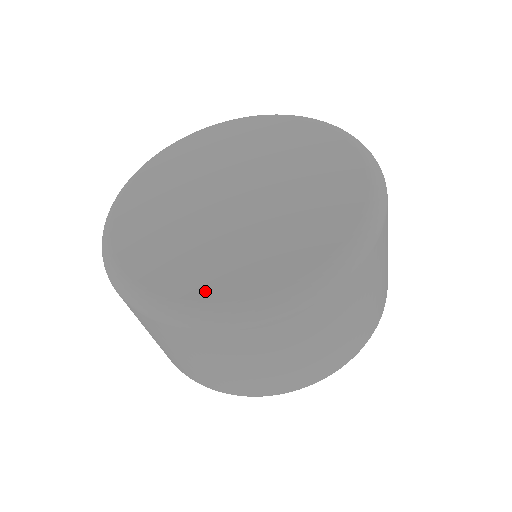
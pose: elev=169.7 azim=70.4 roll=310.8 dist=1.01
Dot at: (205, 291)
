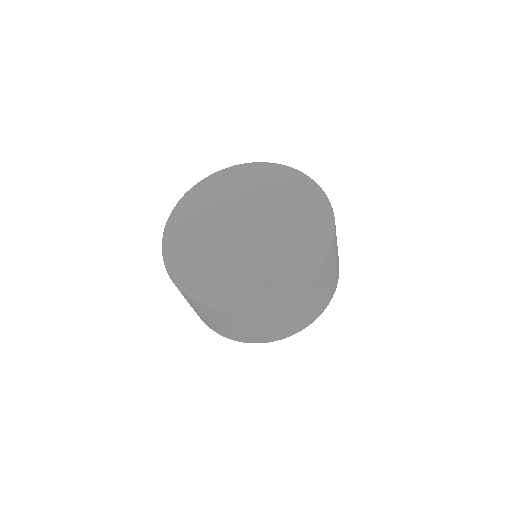
Dot at: (232, 289)
